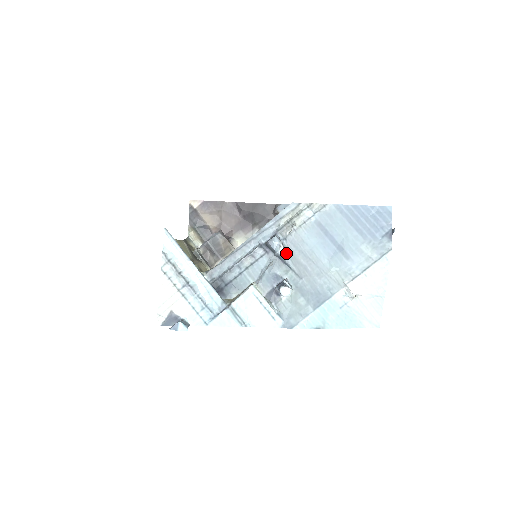
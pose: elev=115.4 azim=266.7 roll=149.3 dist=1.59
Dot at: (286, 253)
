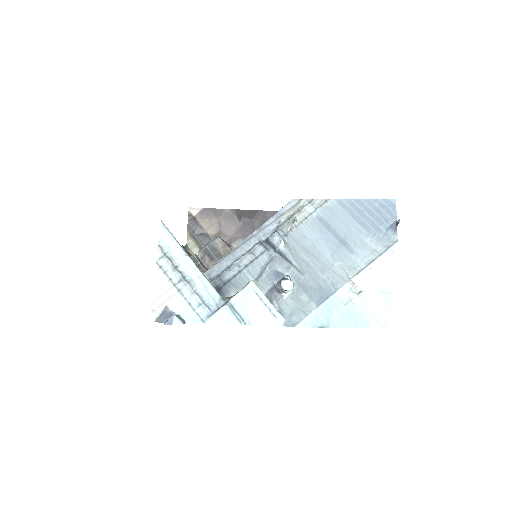
Dot at: (287, 249)
